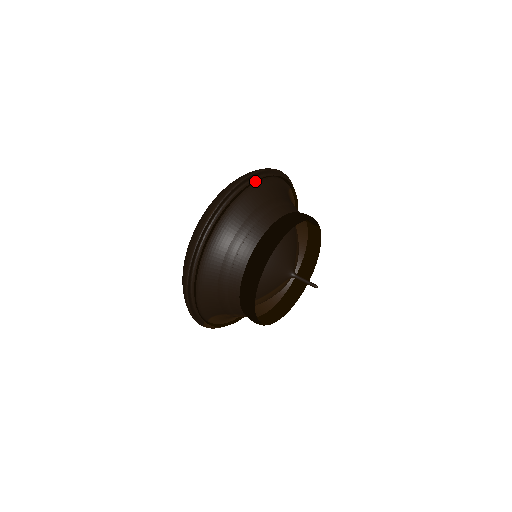
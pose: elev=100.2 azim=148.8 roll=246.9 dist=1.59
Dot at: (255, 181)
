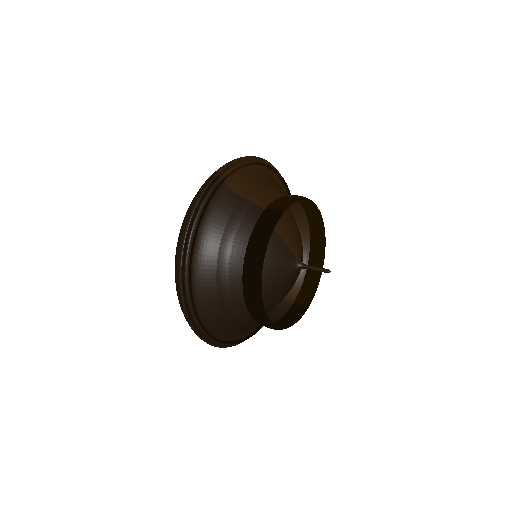
Dot at: (190, 265)
